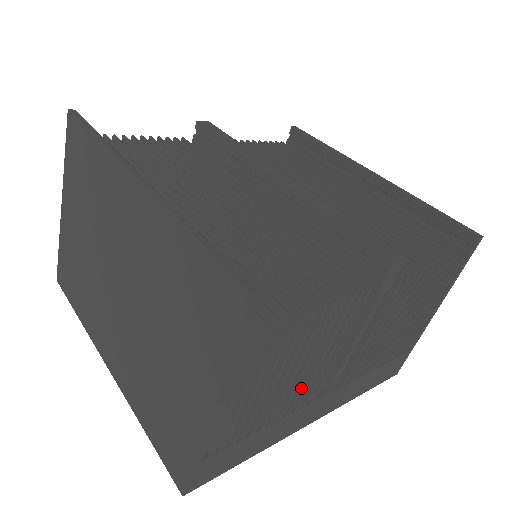
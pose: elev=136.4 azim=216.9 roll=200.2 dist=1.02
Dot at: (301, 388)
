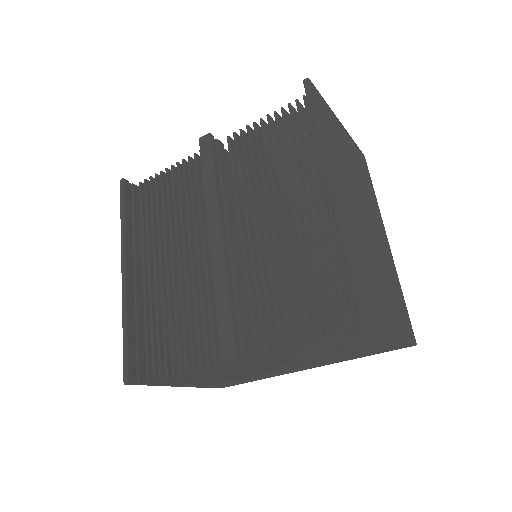
Dot at: occluded
